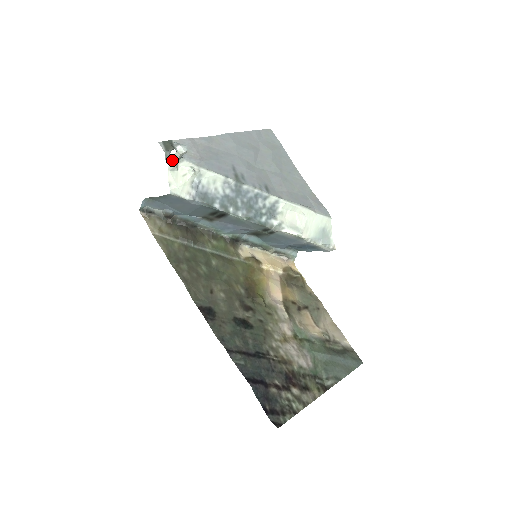
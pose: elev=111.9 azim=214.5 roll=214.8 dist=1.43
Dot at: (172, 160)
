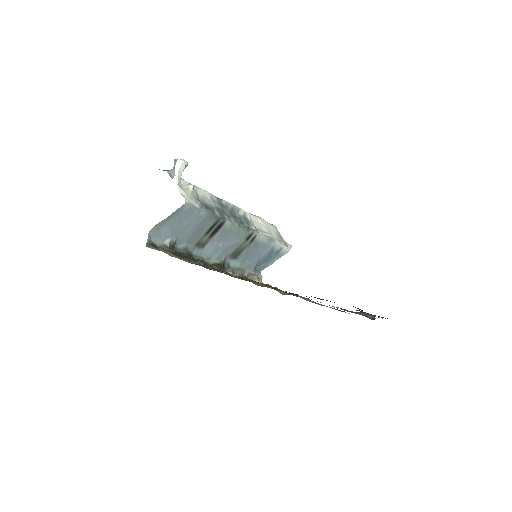
Dot at: (178, 173)
